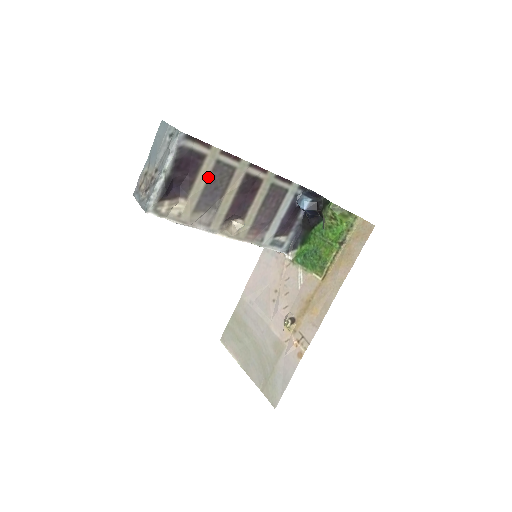
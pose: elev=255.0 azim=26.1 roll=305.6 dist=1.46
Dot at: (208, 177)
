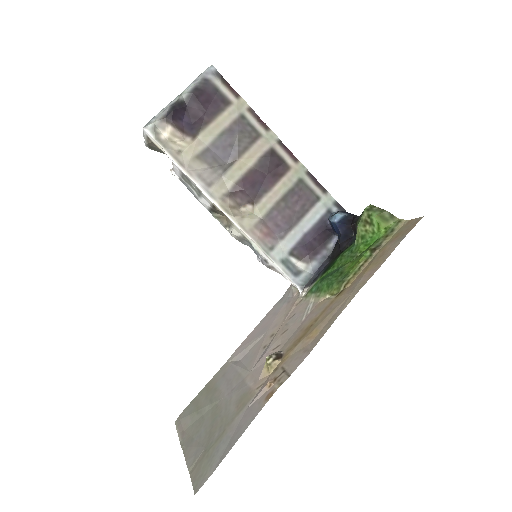
Dot at: (226, 127)
